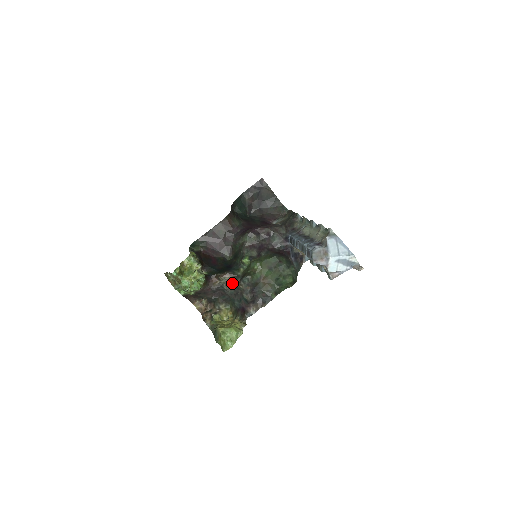
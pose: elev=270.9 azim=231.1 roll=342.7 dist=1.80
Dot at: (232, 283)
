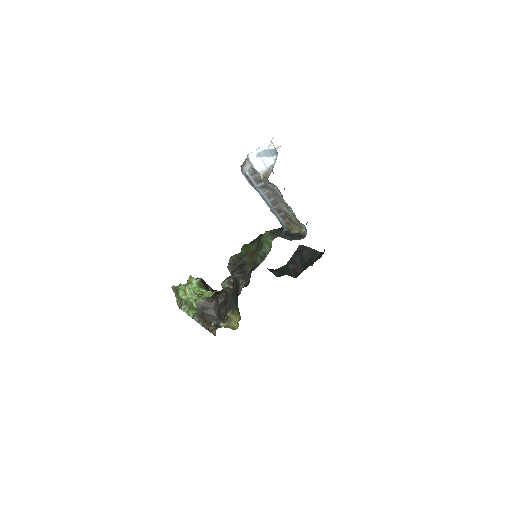
Dot at: occluded
